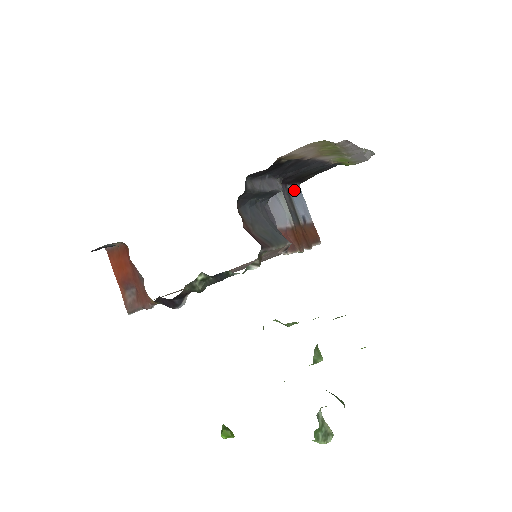
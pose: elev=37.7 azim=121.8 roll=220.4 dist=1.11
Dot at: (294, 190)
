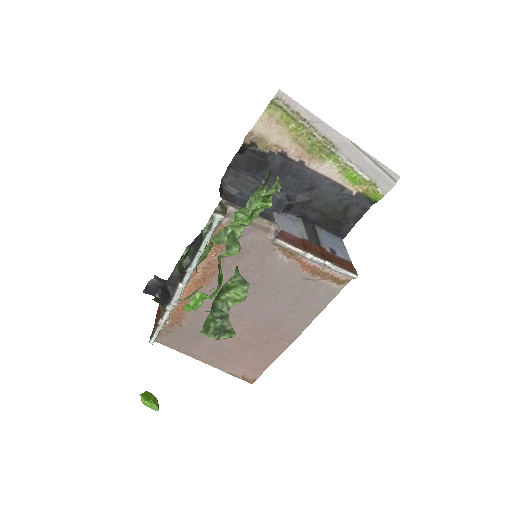
Dot at: (330, 236)
